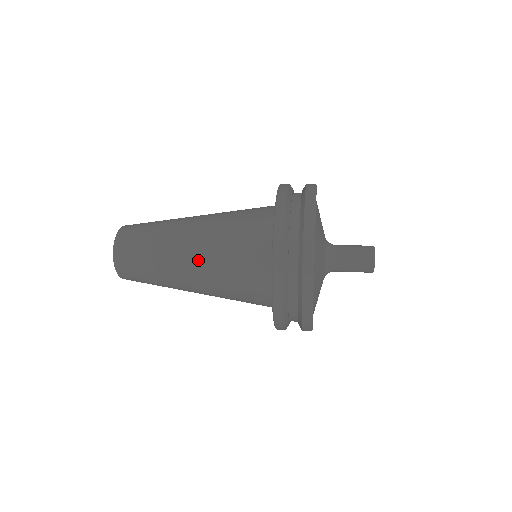
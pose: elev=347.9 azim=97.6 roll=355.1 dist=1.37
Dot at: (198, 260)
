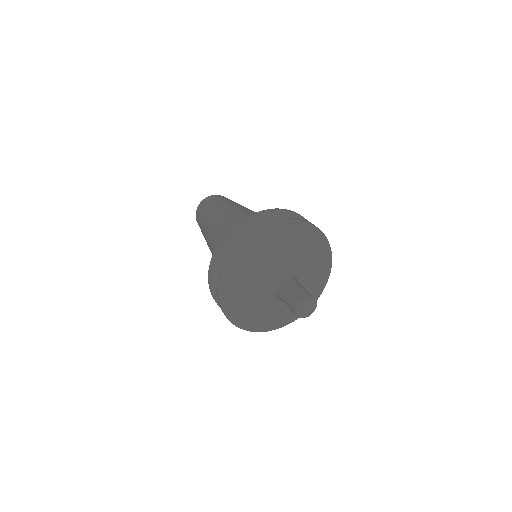
Dot at: occluded
